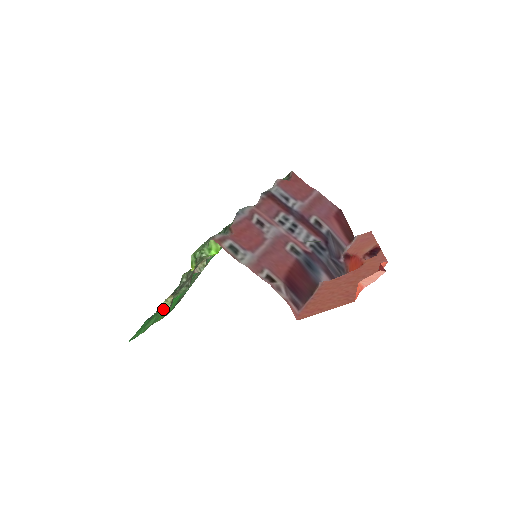
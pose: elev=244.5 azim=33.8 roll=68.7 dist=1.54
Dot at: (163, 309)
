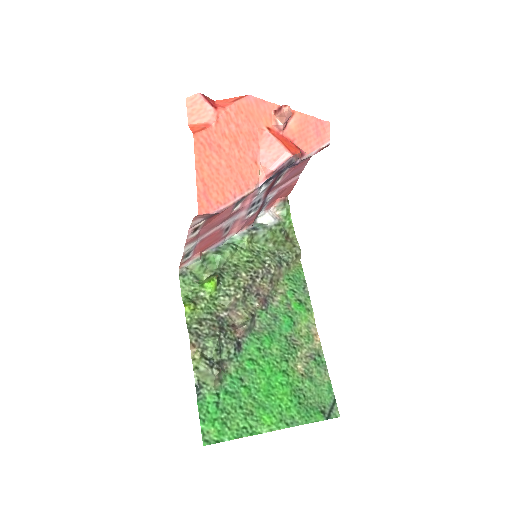
Dot at: (204, 374)
